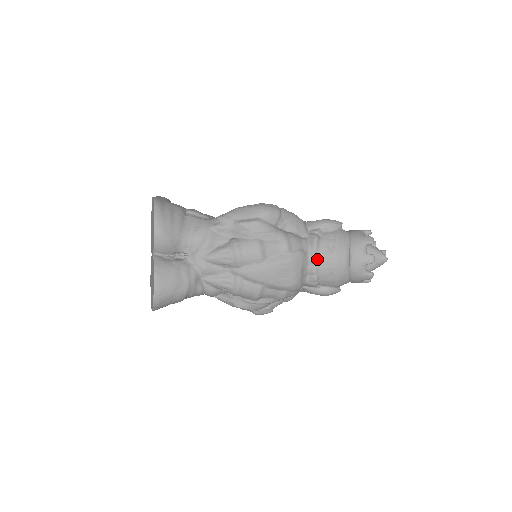
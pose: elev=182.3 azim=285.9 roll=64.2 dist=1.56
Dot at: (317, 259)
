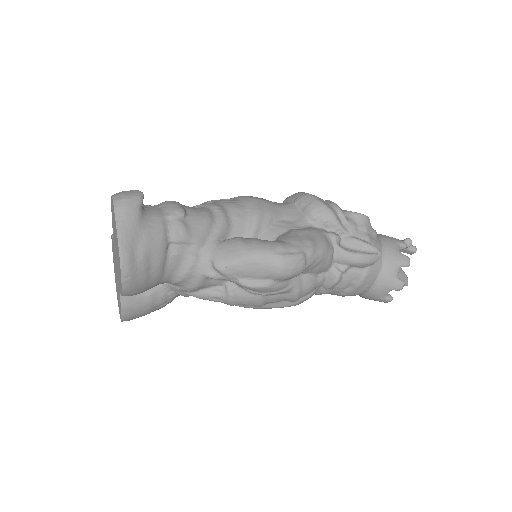
Dot at: occluded
